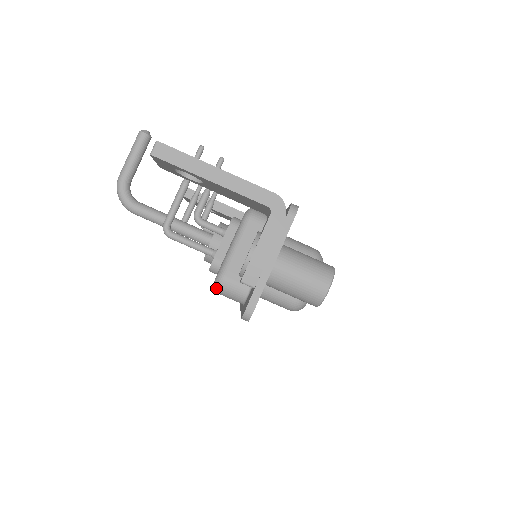
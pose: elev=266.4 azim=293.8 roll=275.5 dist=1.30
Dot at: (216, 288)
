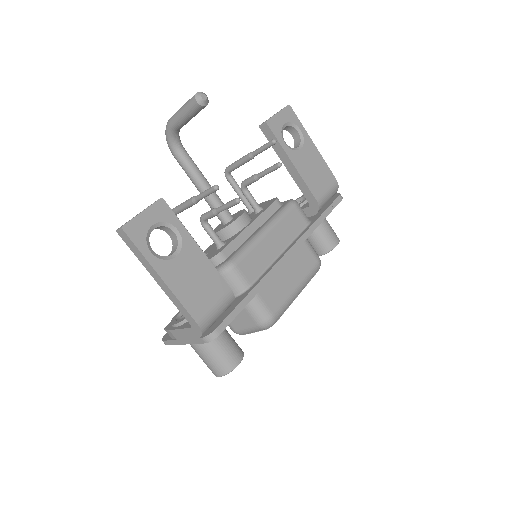
Dot at: occluded
